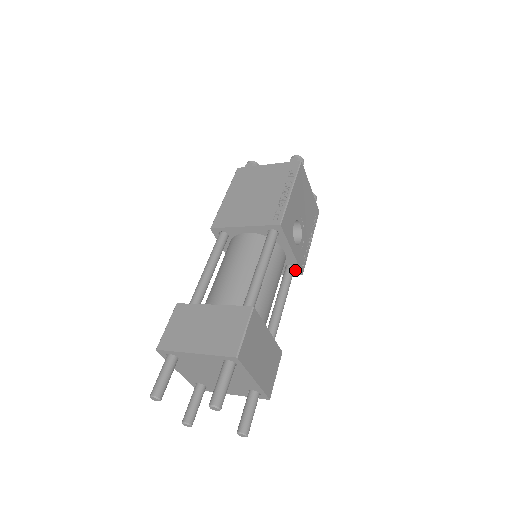
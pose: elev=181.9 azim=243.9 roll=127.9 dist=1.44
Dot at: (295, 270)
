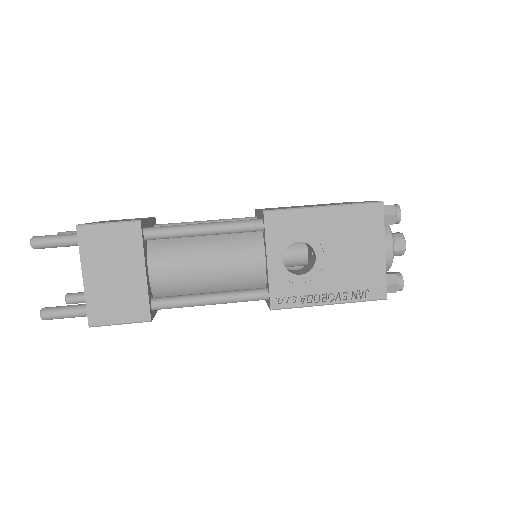
Dot at: (269, 298)
